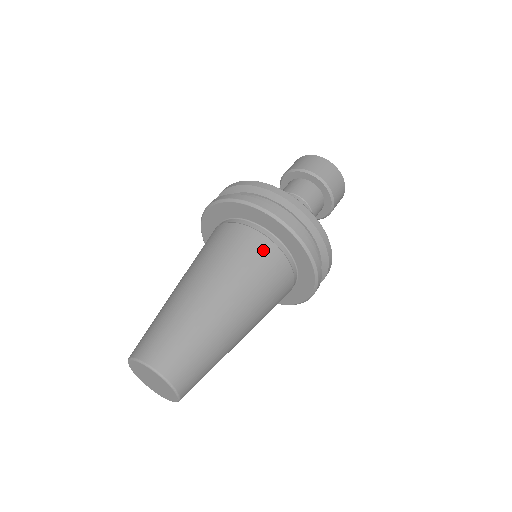
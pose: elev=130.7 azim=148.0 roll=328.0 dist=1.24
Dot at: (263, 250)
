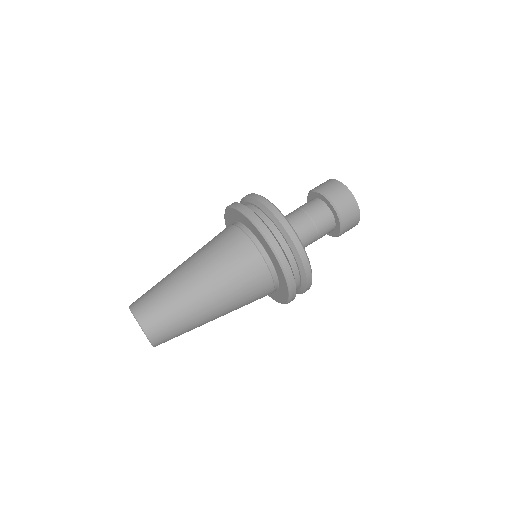
Dot at: (251, 261)
